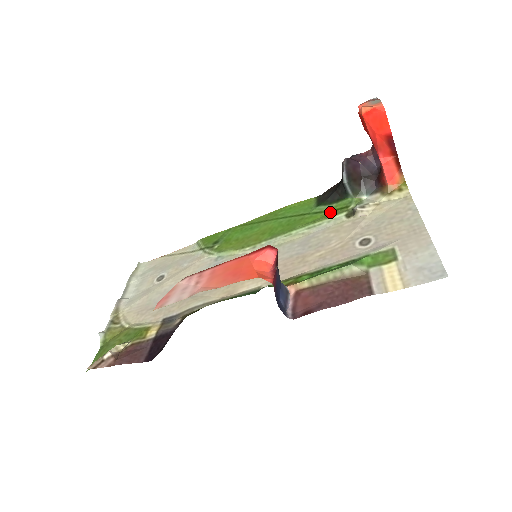
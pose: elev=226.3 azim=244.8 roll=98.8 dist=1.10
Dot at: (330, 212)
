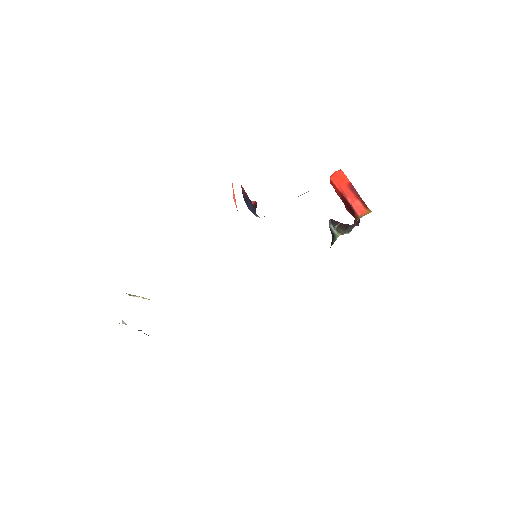
Dot at: occluded
